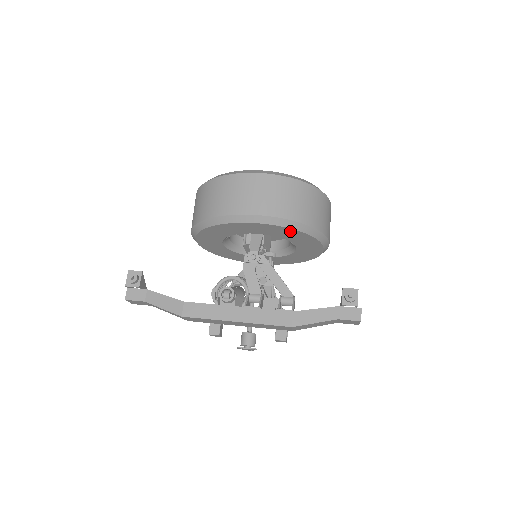
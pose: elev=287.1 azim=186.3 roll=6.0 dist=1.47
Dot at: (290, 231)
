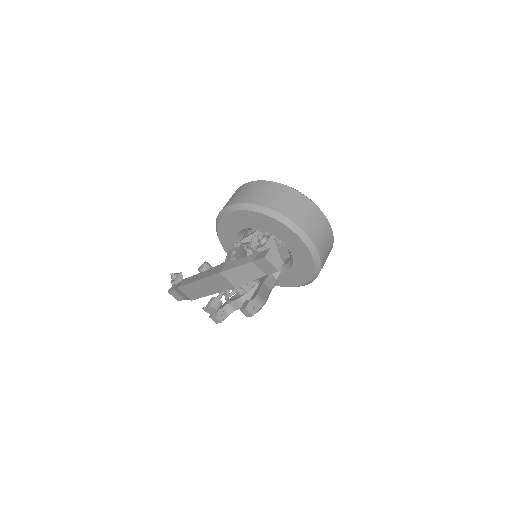
Dot at: (253, 215)
